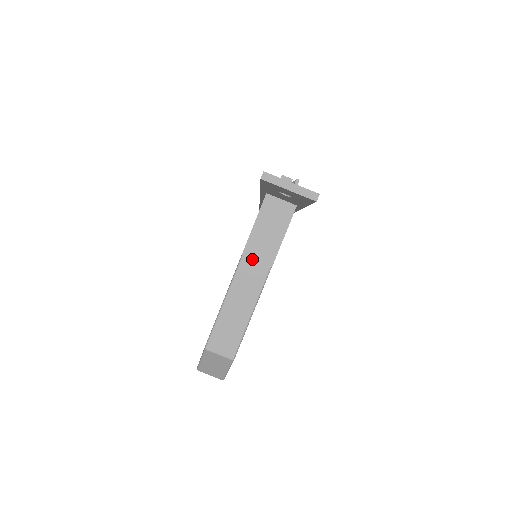
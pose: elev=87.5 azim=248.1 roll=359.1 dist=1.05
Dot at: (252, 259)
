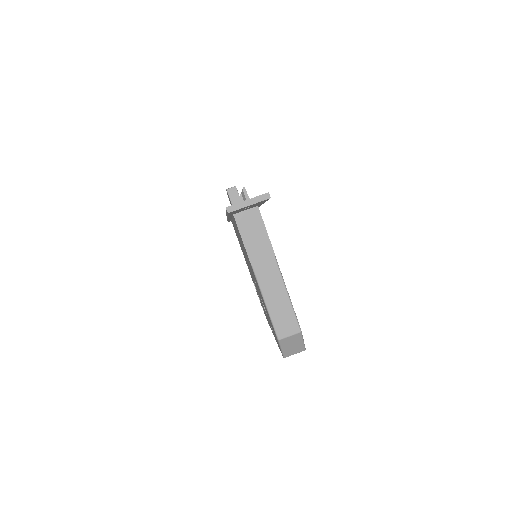
Dot at: (259, 261)
